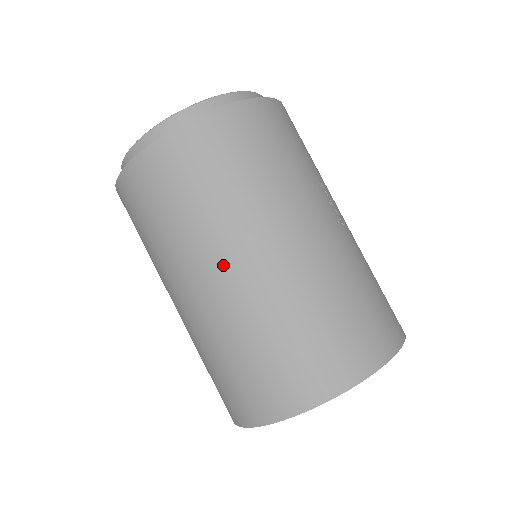
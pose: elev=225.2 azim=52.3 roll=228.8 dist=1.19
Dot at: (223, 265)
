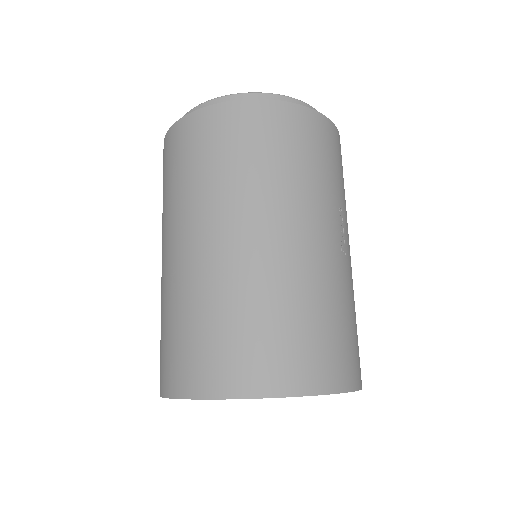
Dot at: (215, 230)
